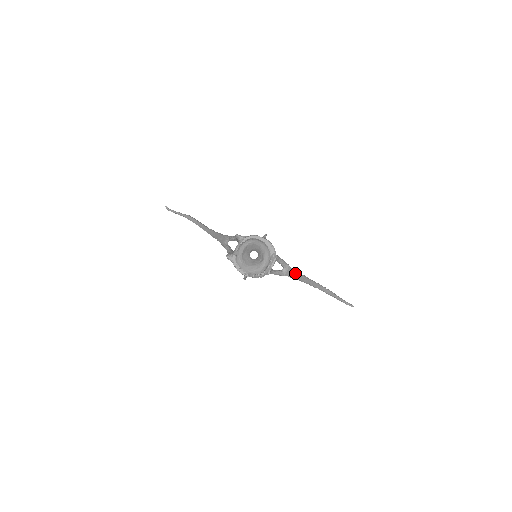
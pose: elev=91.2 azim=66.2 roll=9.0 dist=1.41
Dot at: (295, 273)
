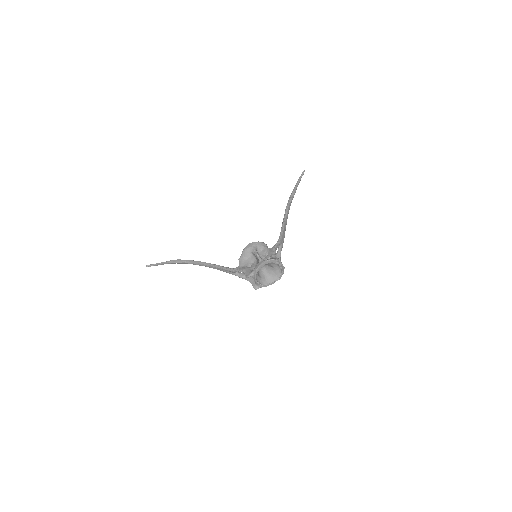
Dot at: (283, 235)
